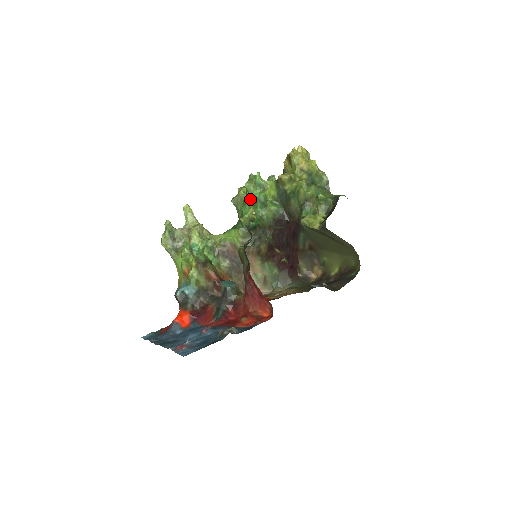
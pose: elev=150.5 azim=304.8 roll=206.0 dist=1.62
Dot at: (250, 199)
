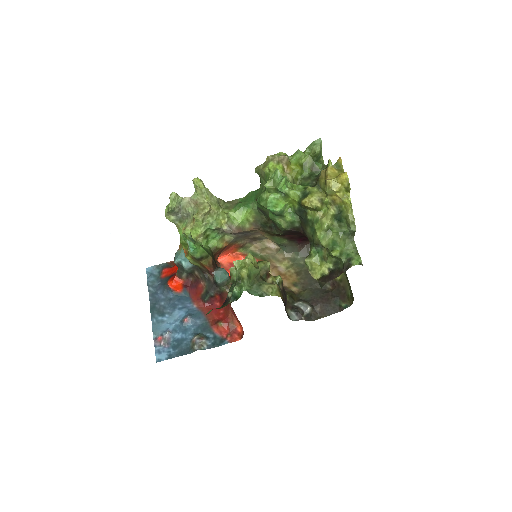
Dot at: (265, 205)
